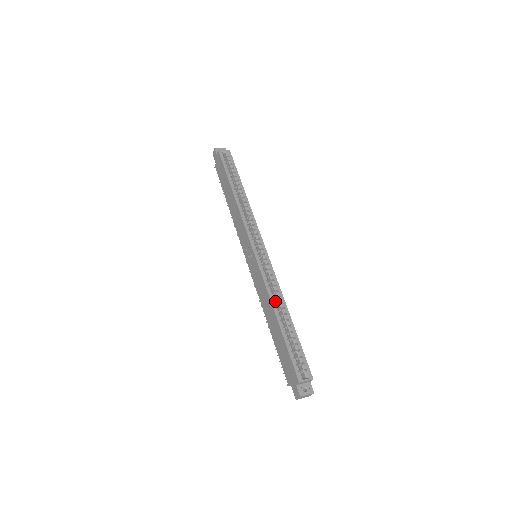
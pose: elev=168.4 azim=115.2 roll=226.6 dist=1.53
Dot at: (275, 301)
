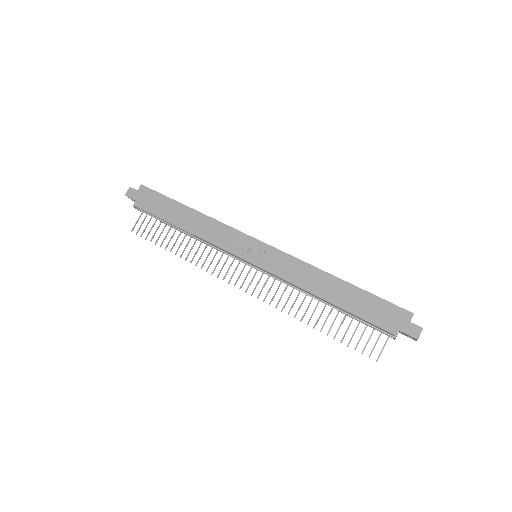
Dot at: (321, 271)
